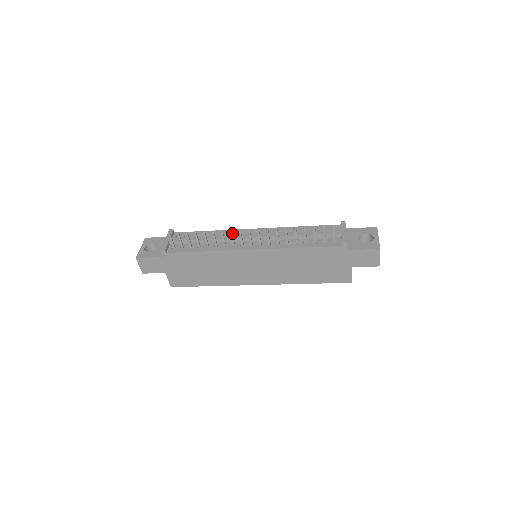
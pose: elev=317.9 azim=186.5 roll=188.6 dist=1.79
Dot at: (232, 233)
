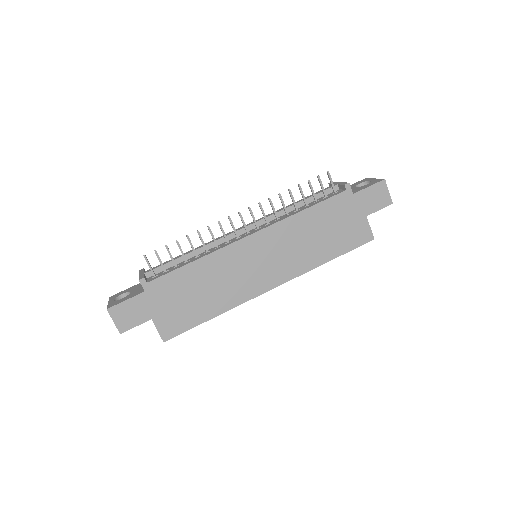
Dot at: occluded
